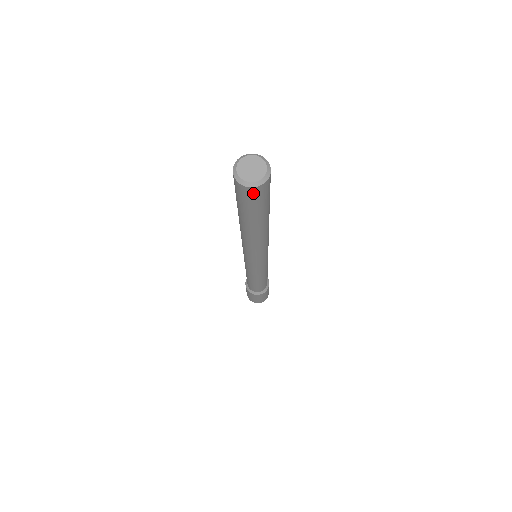
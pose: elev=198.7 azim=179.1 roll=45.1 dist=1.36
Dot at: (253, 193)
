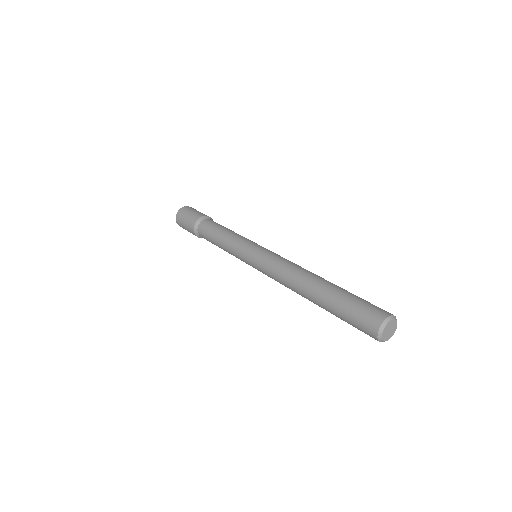
Dot at: occluded
